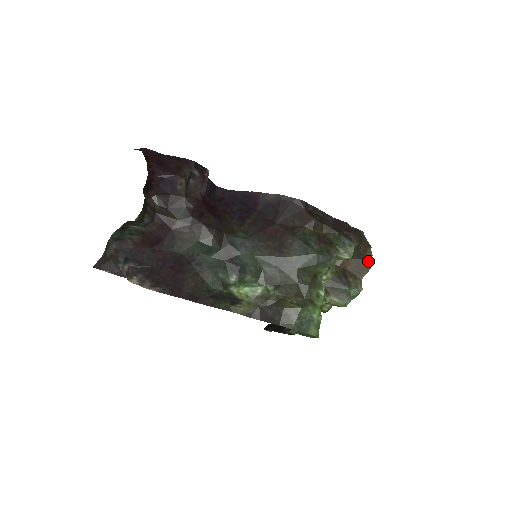
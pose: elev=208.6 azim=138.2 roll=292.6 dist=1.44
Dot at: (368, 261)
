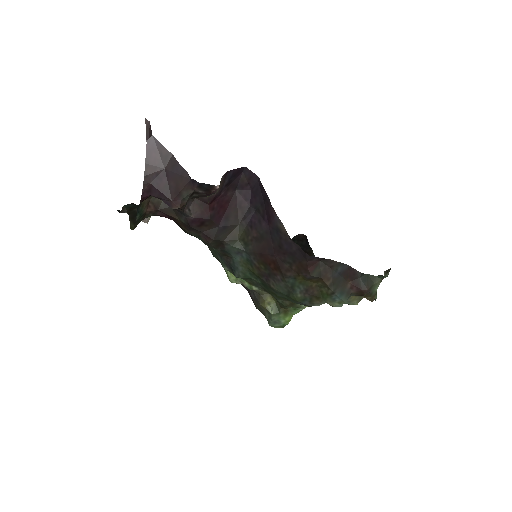
Dot at: occluded
